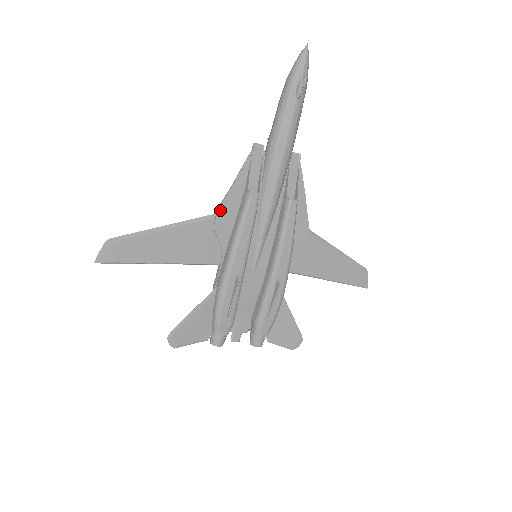
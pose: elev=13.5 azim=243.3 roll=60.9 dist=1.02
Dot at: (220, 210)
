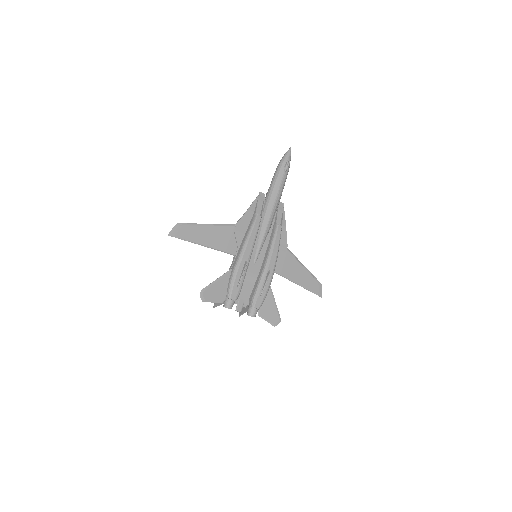
Dot at: (239, 222)
